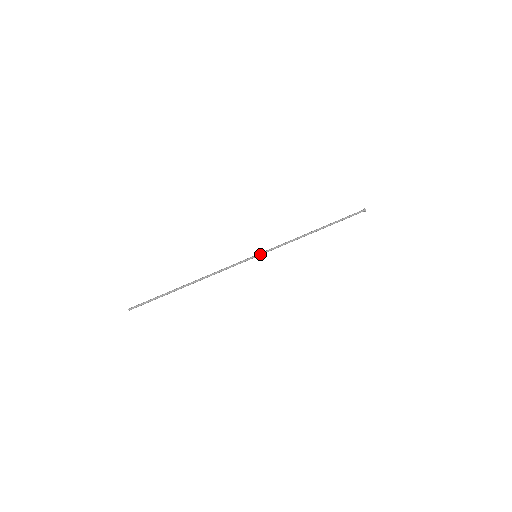
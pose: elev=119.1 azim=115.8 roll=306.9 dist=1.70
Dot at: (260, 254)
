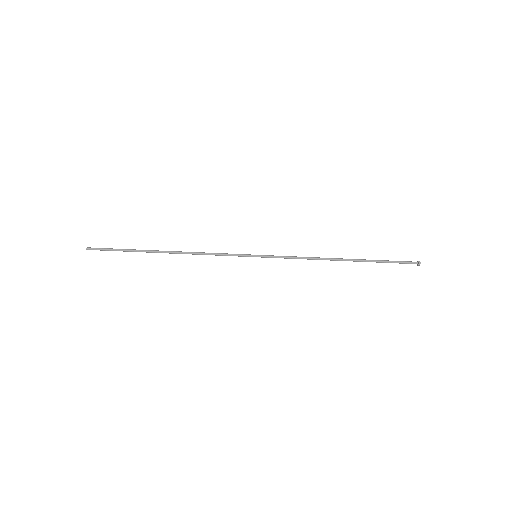
Dot at: (262, 257)
